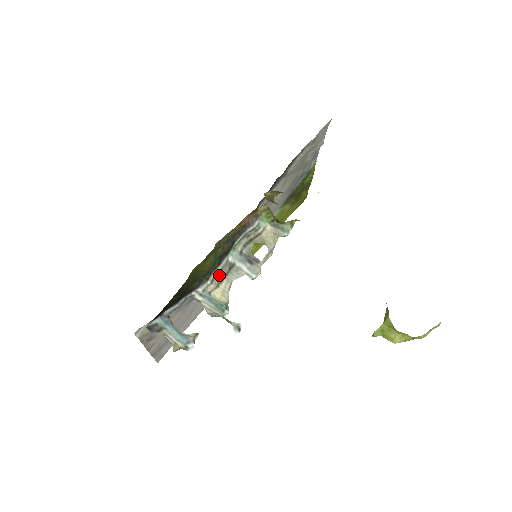
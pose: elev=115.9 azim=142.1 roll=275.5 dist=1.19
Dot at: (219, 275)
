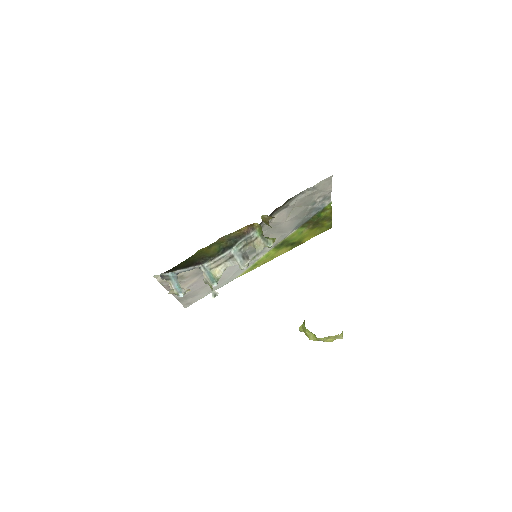
Dot at: (221, 260)
